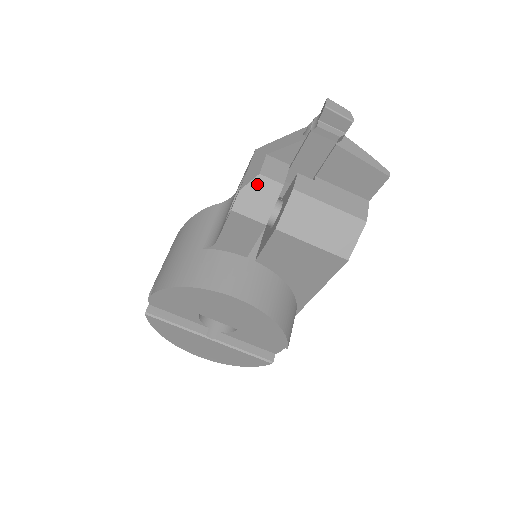
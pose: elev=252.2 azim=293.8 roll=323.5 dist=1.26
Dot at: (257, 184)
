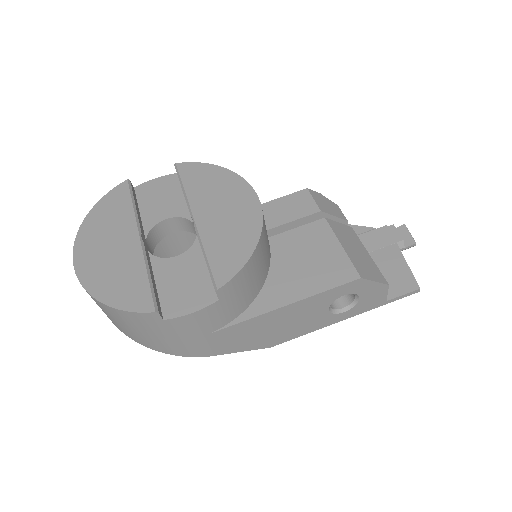
Dot at: (332, 204)
